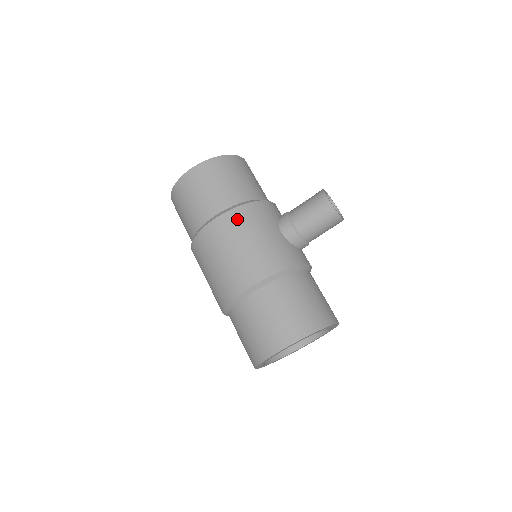
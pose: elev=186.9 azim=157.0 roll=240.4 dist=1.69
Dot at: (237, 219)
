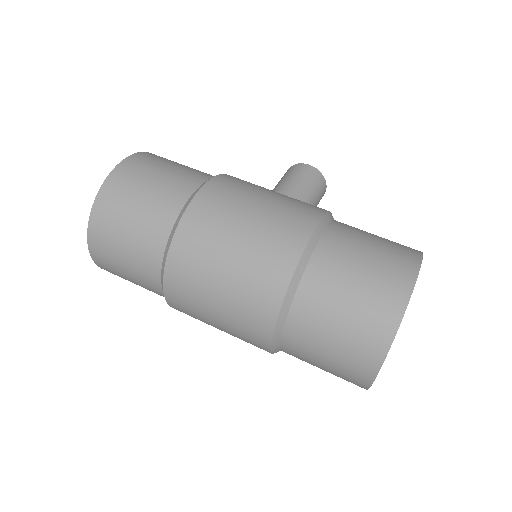
Dot at: (235, 180)
